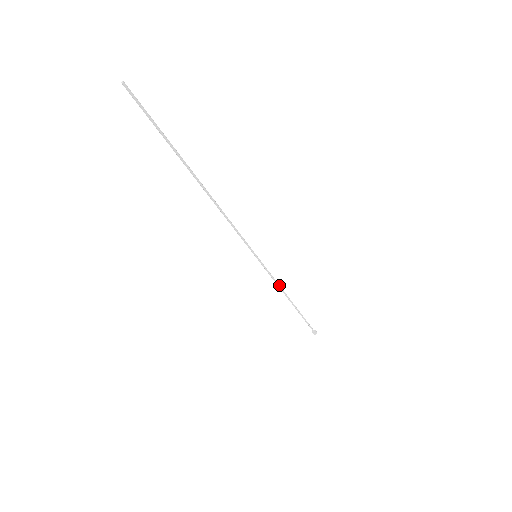
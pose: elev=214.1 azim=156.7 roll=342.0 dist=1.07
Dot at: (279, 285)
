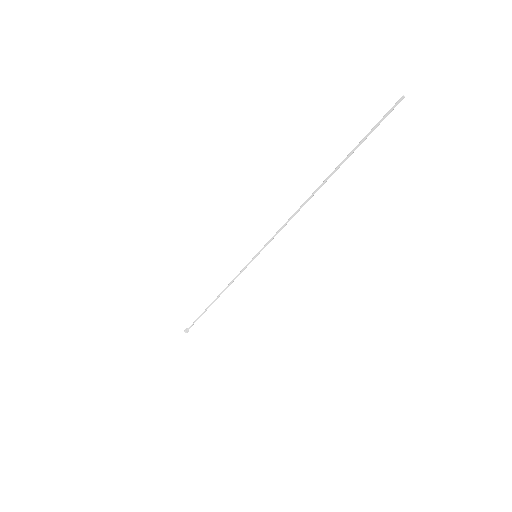
Dot at: occluded
